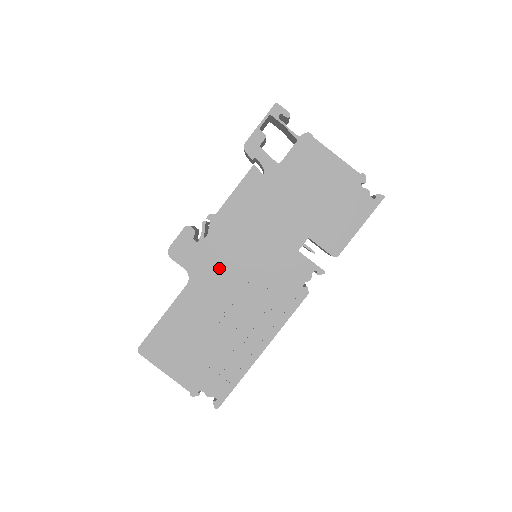
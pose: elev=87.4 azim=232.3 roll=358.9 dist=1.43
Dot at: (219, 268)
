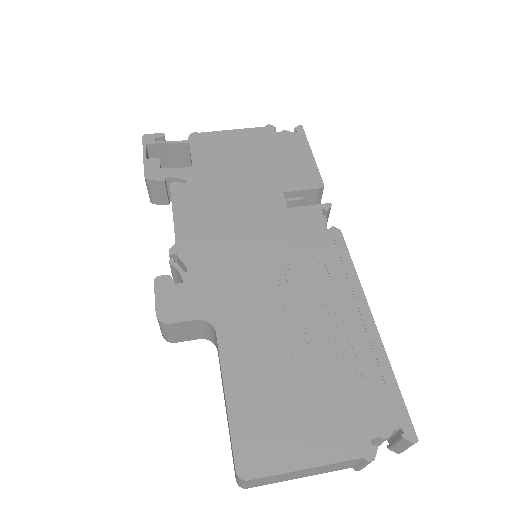
Dot at: (233, 285)
